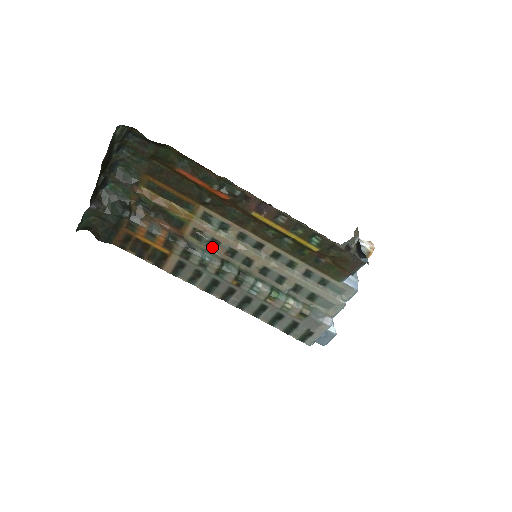
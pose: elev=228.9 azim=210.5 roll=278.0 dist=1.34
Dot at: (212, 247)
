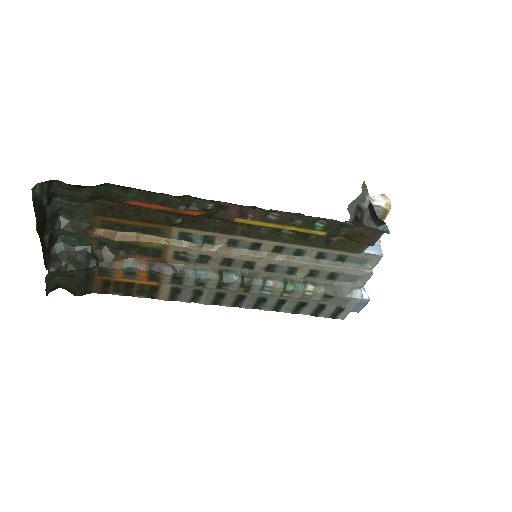
Dot at: (203, 263)
